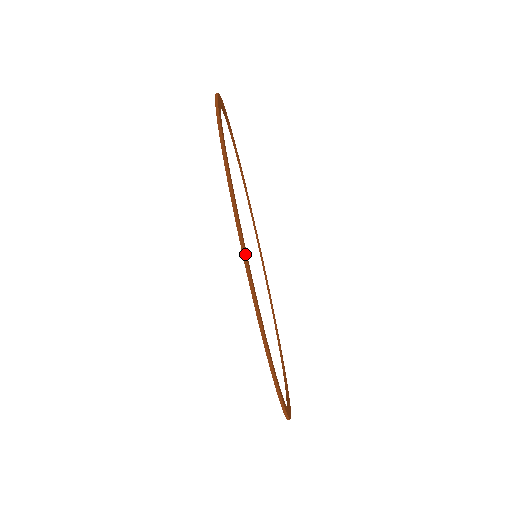
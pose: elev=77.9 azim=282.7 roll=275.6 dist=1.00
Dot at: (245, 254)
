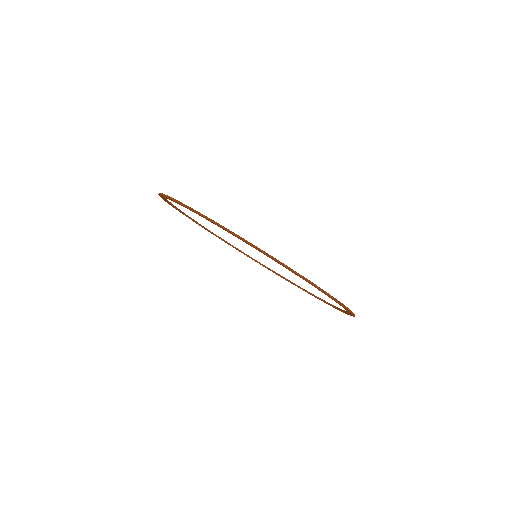
Dot at: (330, 295)
